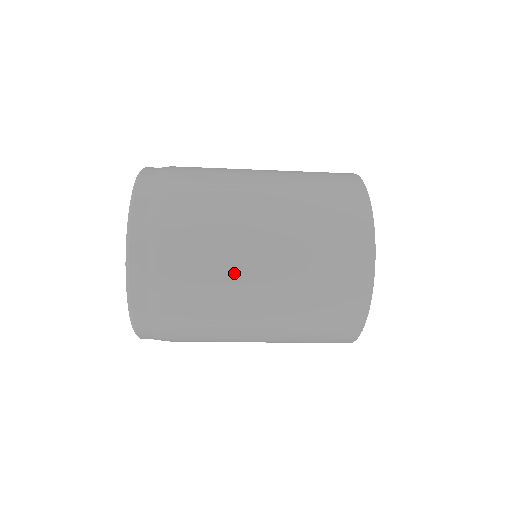
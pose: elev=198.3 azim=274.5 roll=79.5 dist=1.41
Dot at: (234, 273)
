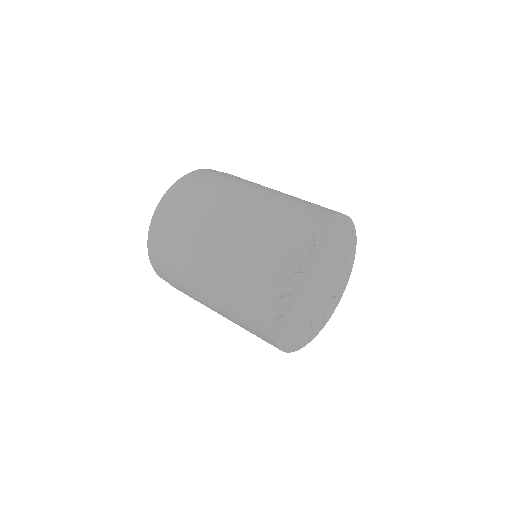
Dot at: (198, 297)
